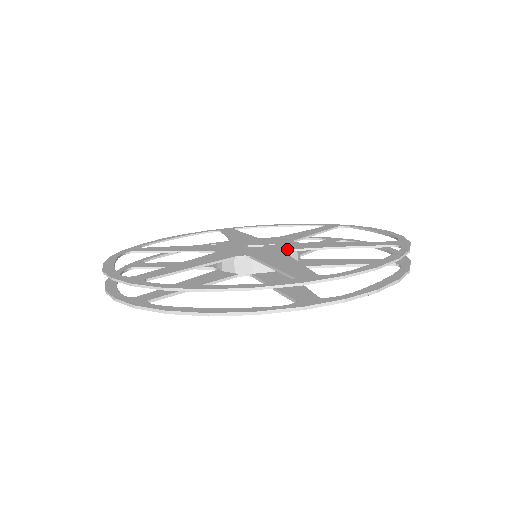
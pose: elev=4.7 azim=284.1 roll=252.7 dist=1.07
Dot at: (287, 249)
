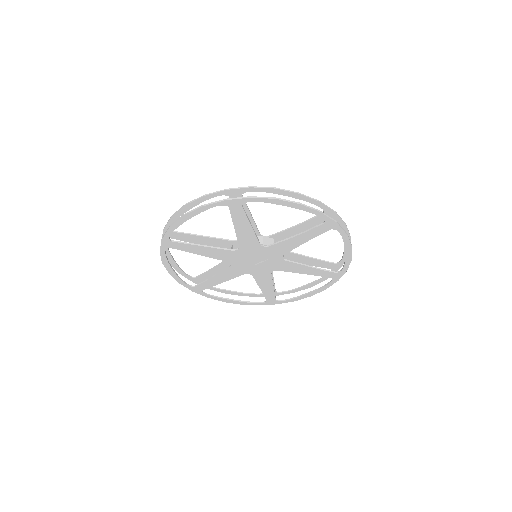
Dot at: (265, 236)
